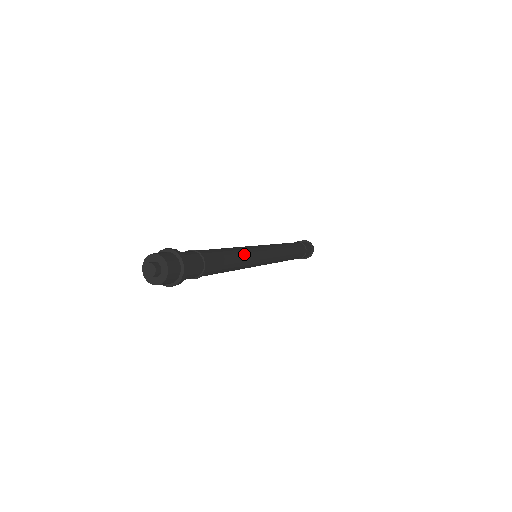
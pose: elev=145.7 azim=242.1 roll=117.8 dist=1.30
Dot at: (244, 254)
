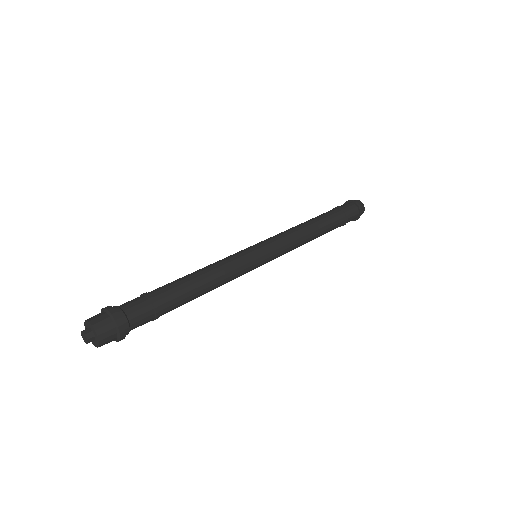
Dot at: (222, 267)
